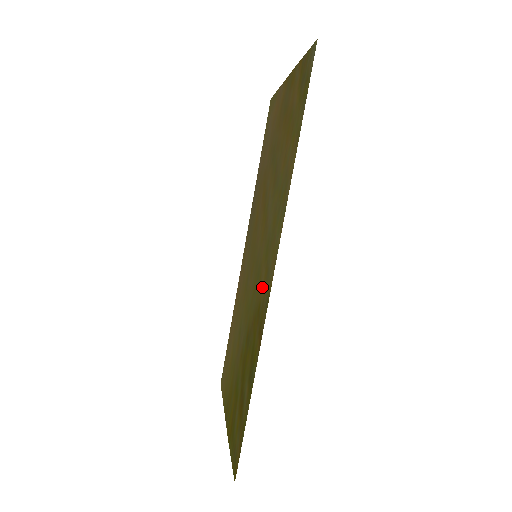
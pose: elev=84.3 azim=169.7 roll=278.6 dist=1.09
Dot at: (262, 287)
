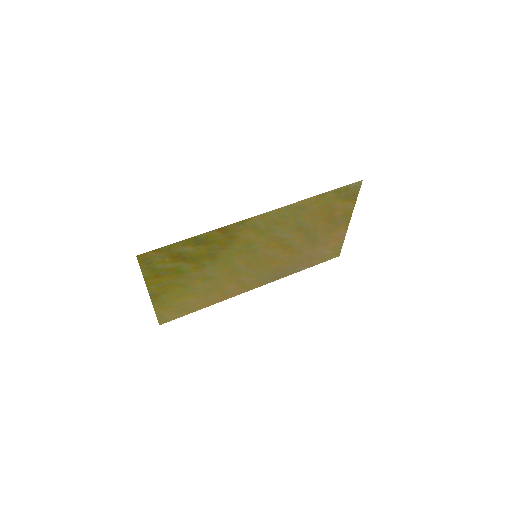
Dot at: (245, 234)
